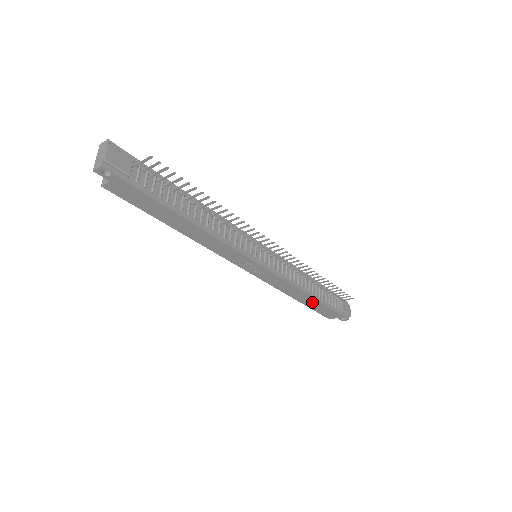
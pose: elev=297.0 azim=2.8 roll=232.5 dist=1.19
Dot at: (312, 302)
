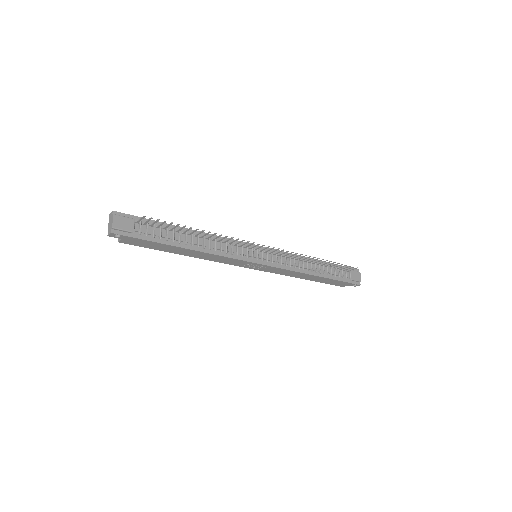
Dot at: (319, 279)
